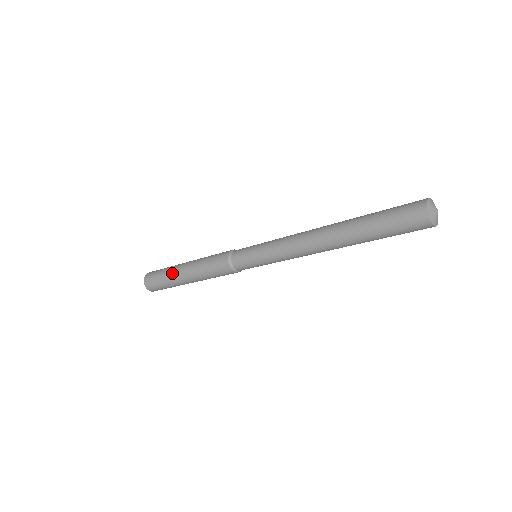
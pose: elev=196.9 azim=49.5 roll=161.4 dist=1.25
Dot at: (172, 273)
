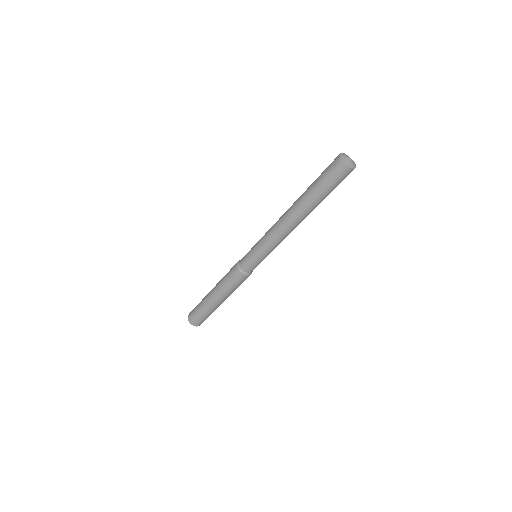
Dot at: (206, 303)
